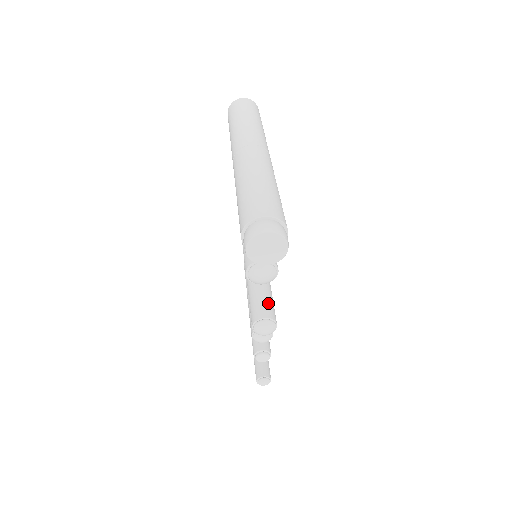
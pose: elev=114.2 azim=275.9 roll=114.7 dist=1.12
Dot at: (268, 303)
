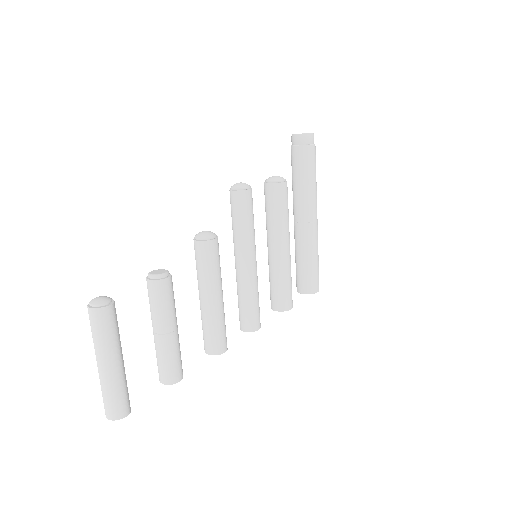
Dot at: occluded
